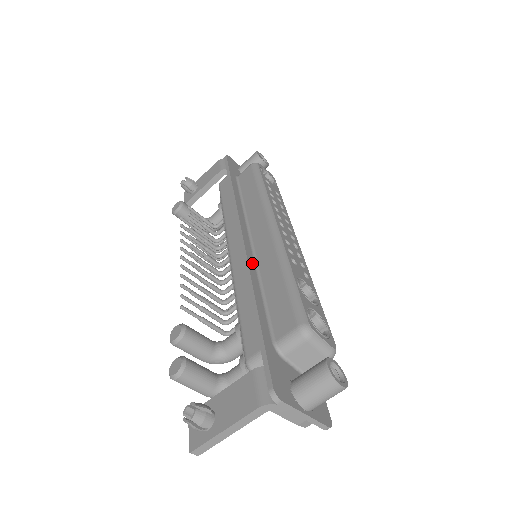
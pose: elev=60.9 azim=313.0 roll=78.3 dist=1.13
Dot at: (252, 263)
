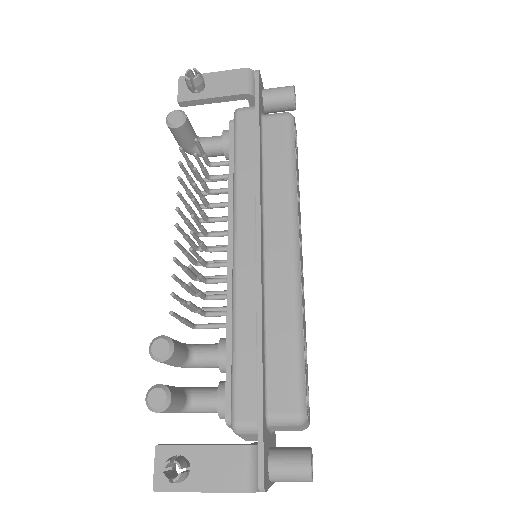
Dot at: (263, 293)
